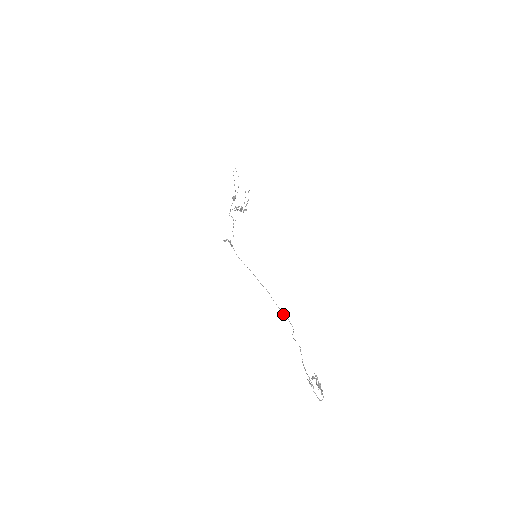
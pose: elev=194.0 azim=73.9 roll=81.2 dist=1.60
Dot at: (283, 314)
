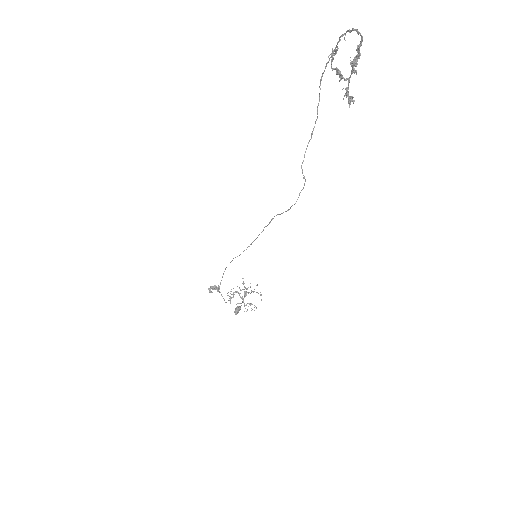
Dot at: (288, 210)
